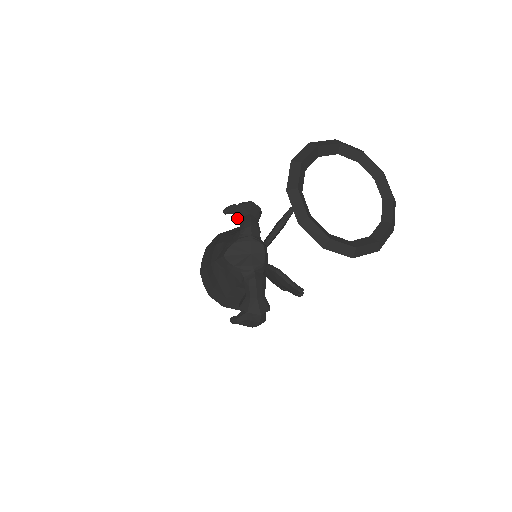
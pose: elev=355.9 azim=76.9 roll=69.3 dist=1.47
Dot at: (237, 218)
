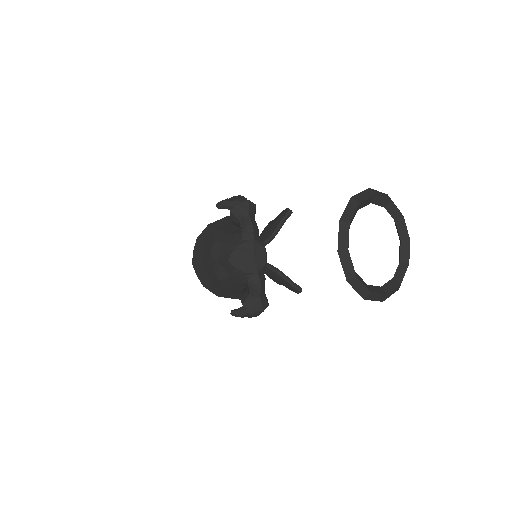
Dot at: (235, 217)
